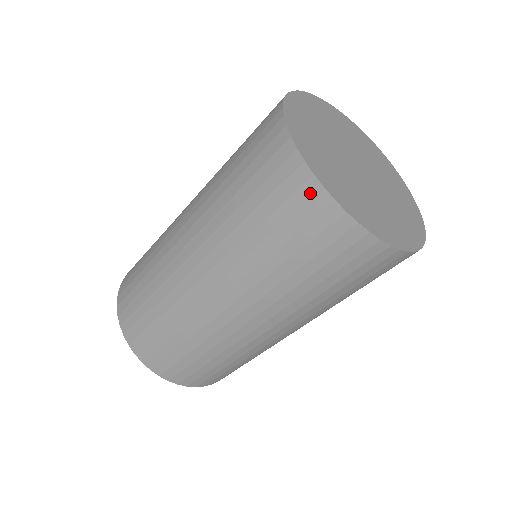
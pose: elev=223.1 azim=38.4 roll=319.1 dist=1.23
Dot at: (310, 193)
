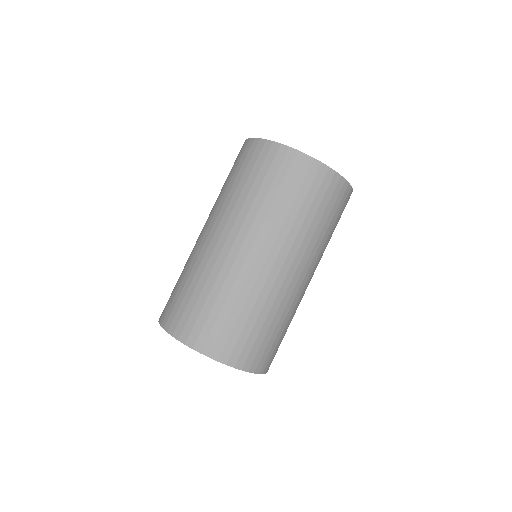
Dot at: occluded
